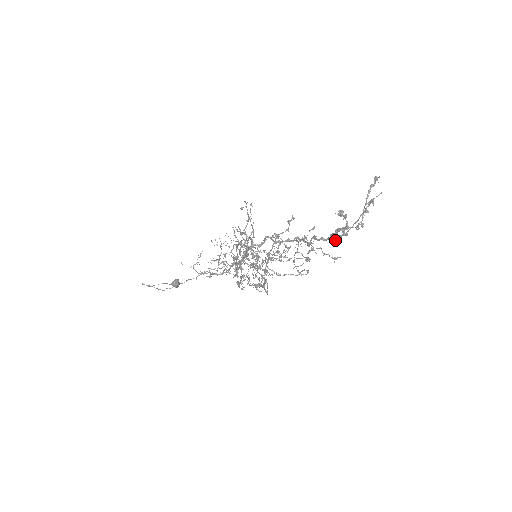
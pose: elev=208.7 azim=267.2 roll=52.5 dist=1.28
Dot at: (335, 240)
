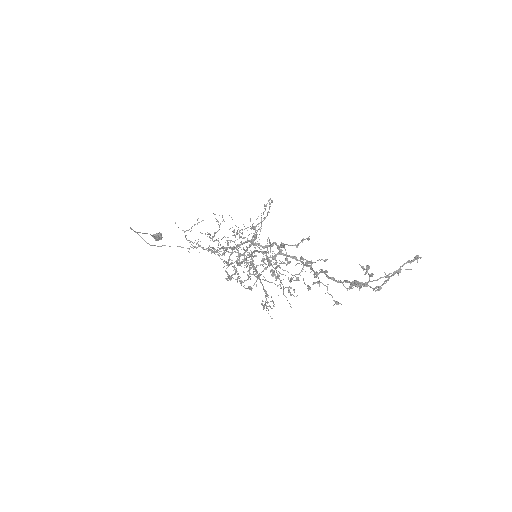
Dot at: (345, 287)
